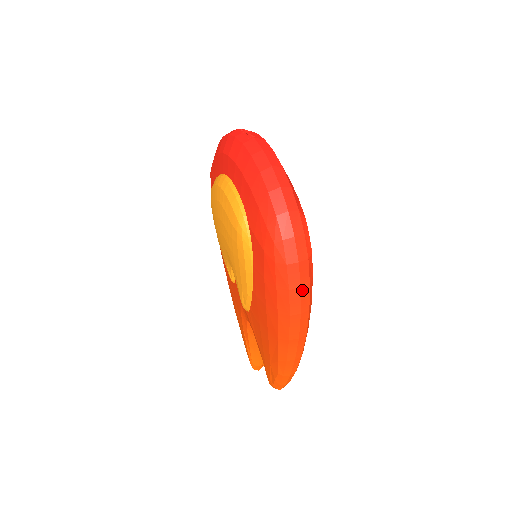
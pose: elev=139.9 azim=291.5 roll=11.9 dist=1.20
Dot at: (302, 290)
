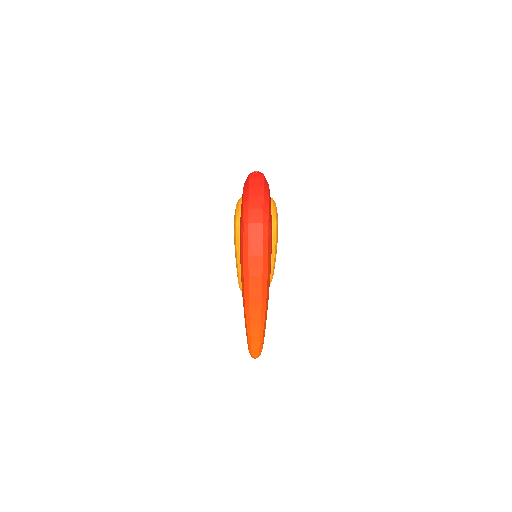
Dot at: (257, 259)
